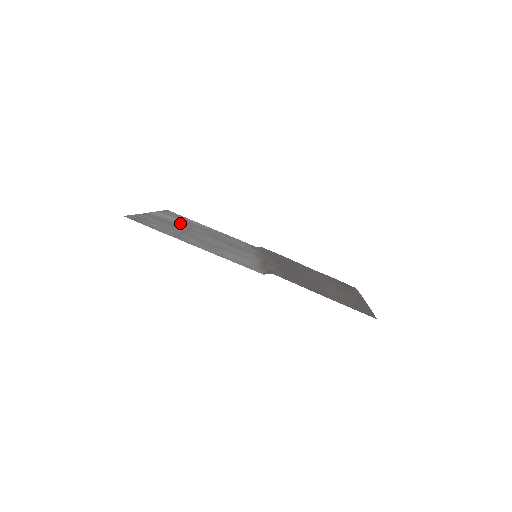
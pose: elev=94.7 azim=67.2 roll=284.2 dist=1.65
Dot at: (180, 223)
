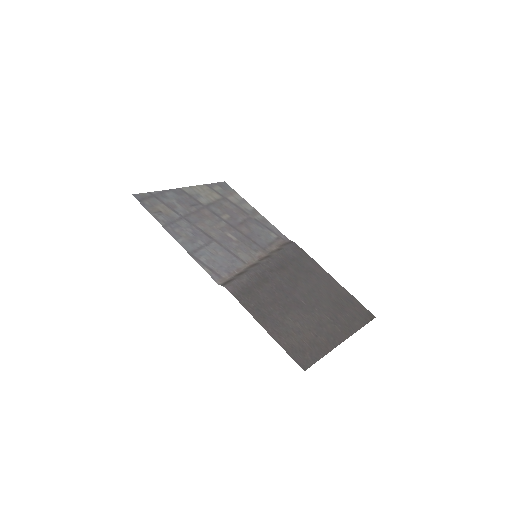
Dot at: (210, 202)
